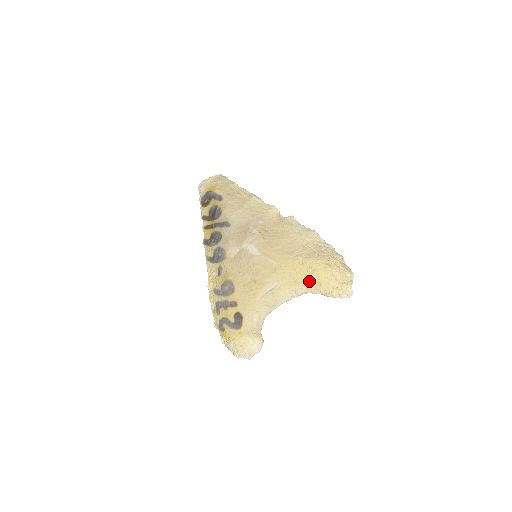
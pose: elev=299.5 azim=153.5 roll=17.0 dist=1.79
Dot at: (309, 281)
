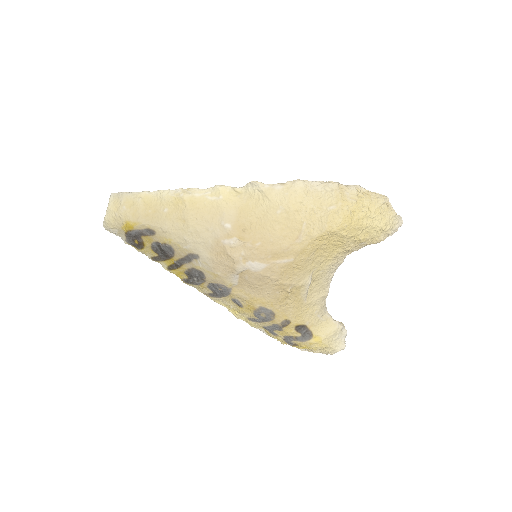
Dot at: (345, 247)
